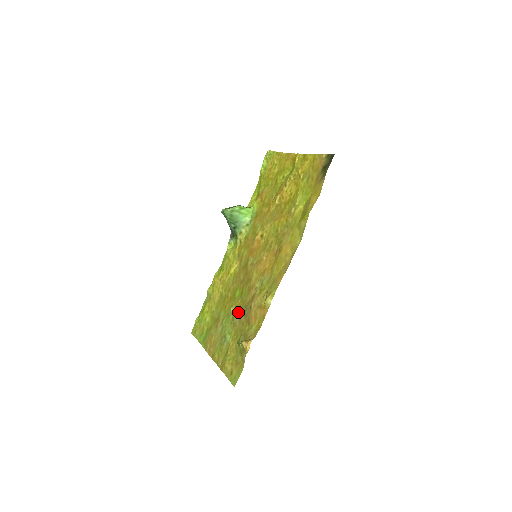
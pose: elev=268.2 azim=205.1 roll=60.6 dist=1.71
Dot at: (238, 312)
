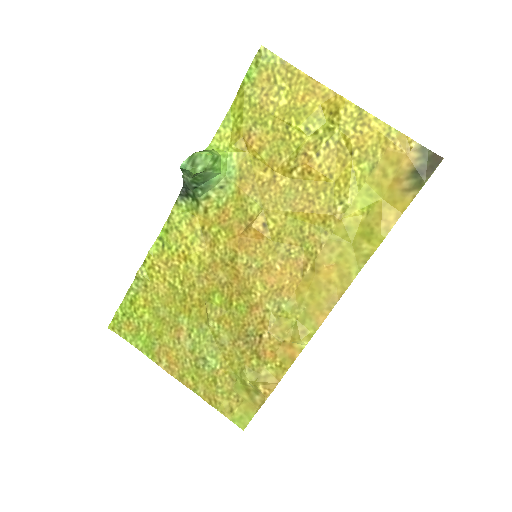
Dot at: (227, 332)
